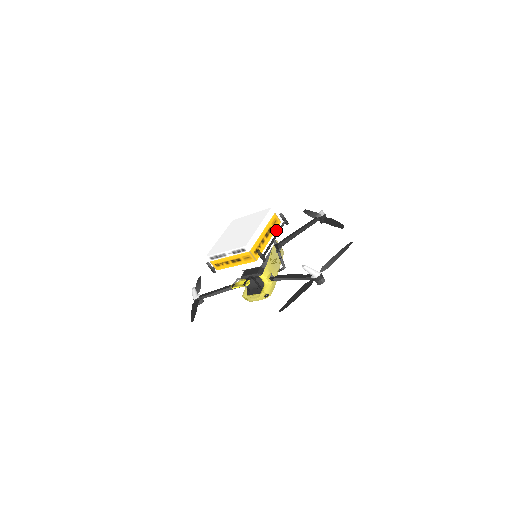
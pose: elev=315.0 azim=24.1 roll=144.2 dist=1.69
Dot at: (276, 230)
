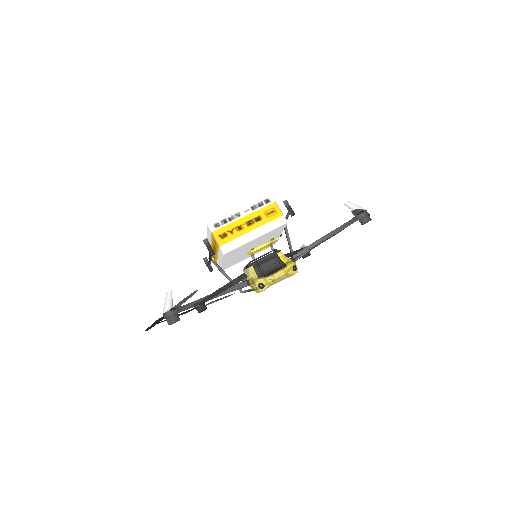
Dot at: occluded
